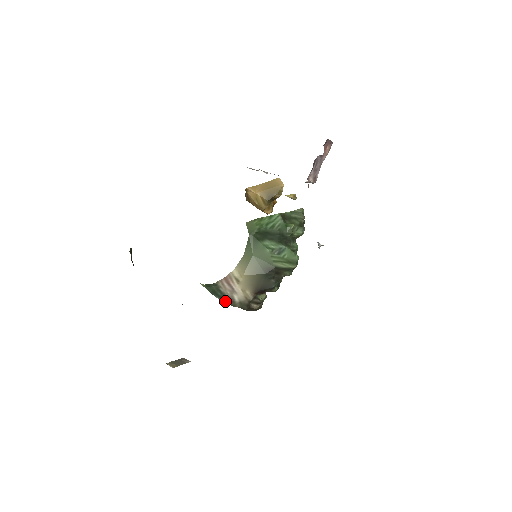
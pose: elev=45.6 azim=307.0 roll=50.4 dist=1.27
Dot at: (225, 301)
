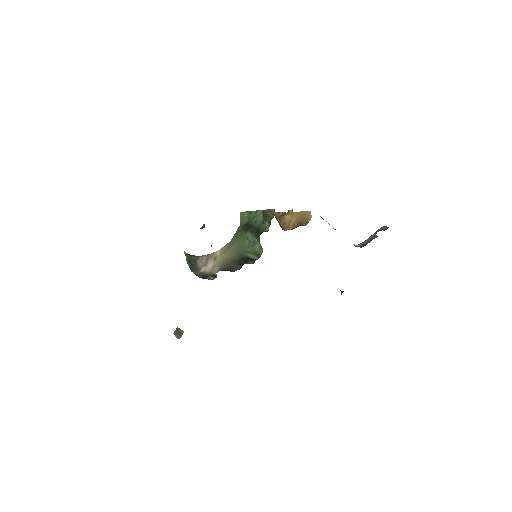
Dot at: (191, 268)
